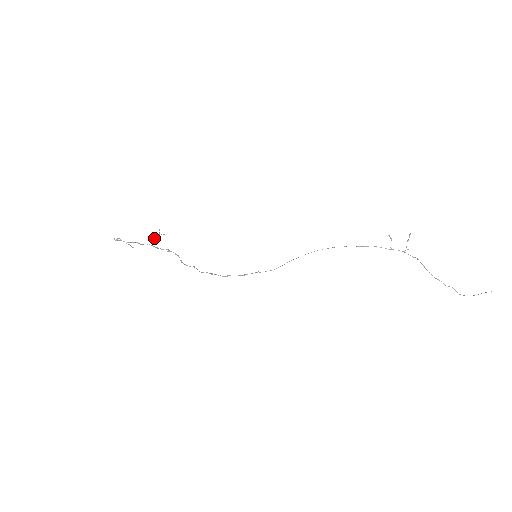
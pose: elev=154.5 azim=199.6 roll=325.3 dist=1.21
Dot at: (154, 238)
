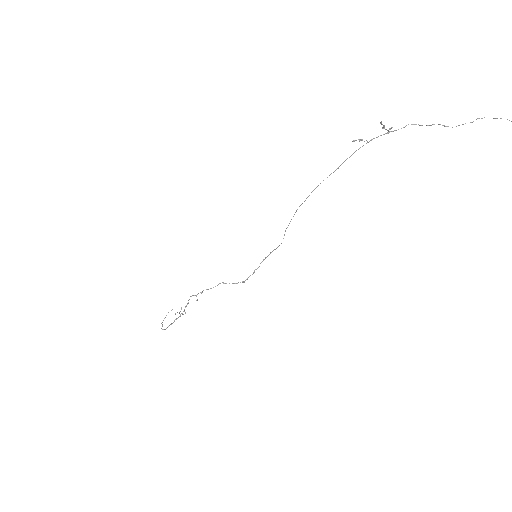
Dot at: occluded
